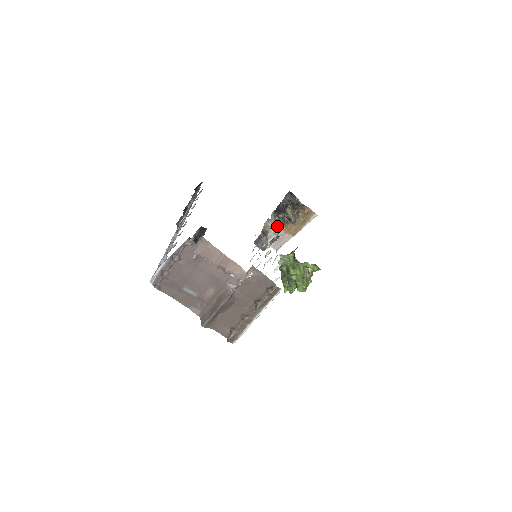
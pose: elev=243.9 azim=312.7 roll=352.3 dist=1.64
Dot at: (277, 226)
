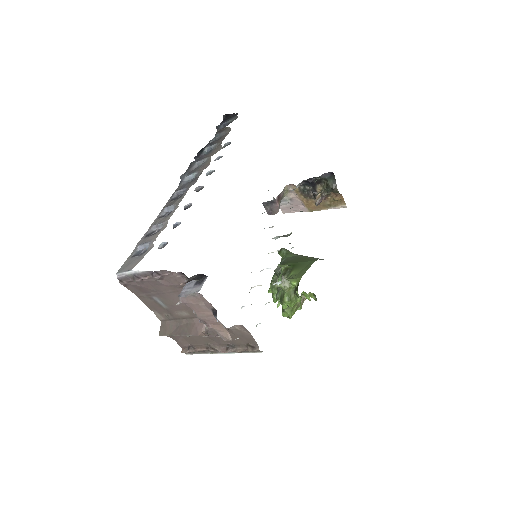
Dot at: (298, 194)
